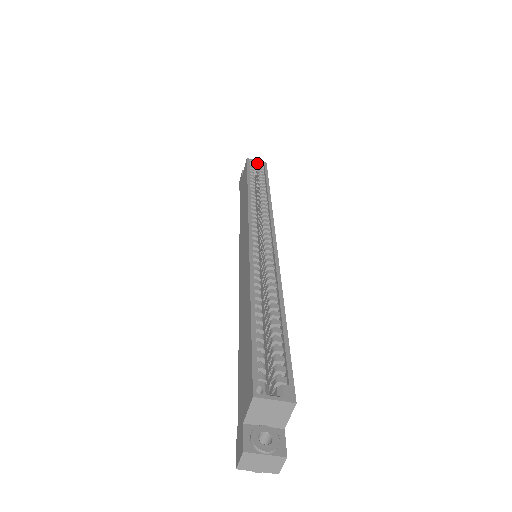
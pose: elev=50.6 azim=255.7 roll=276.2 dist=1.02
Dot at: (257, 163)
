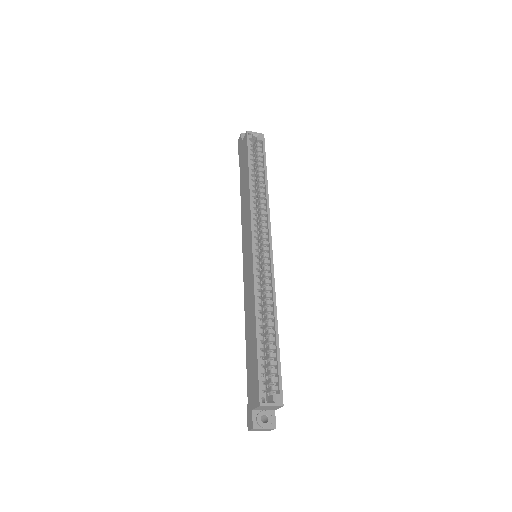
Dot at: (256, 136)
